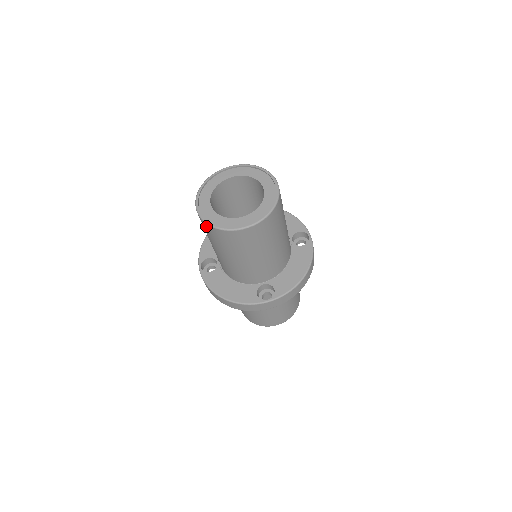
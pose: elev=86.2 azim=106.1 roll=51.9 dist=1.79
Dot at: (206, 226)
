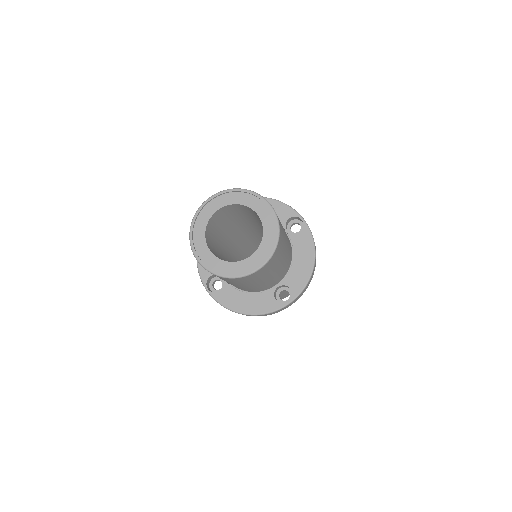
Dot at: occluded
